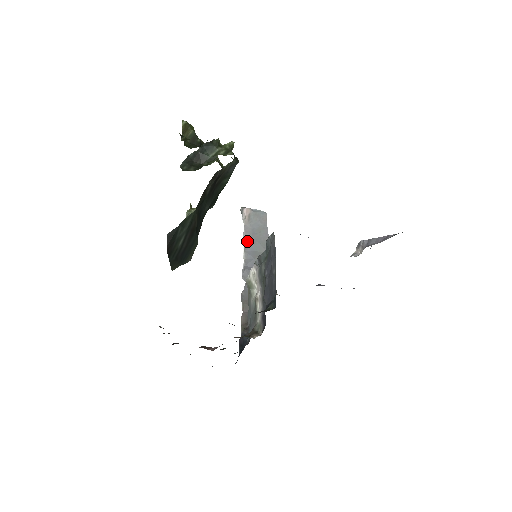
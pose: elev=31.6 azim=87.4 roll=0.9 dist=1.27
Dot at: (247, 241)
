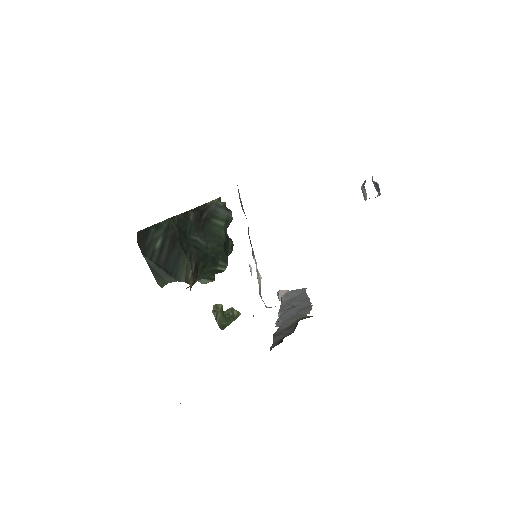
Dot at: (283, 307)
